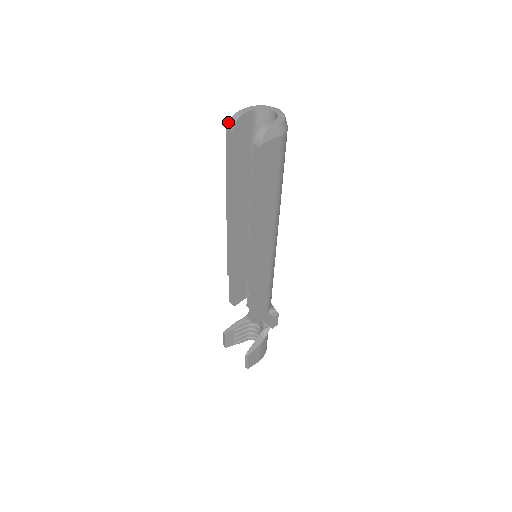
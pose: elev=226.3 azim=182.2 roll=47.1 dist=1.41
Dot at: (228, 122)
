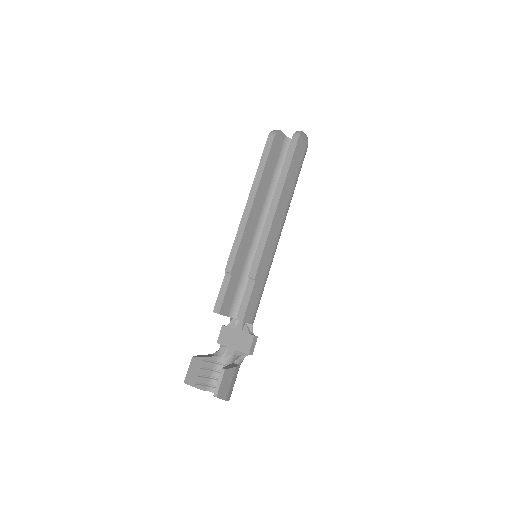
Dot at: (271, 132)
